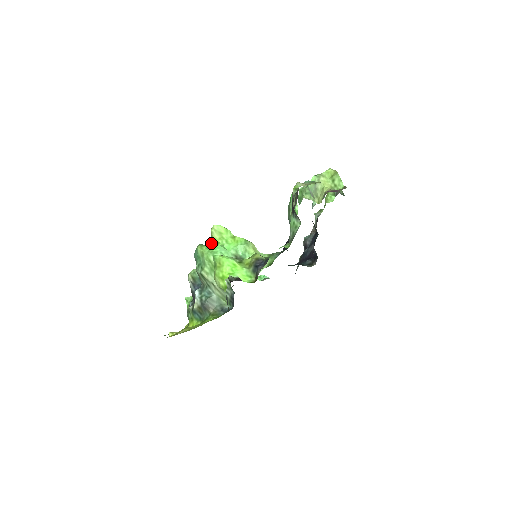
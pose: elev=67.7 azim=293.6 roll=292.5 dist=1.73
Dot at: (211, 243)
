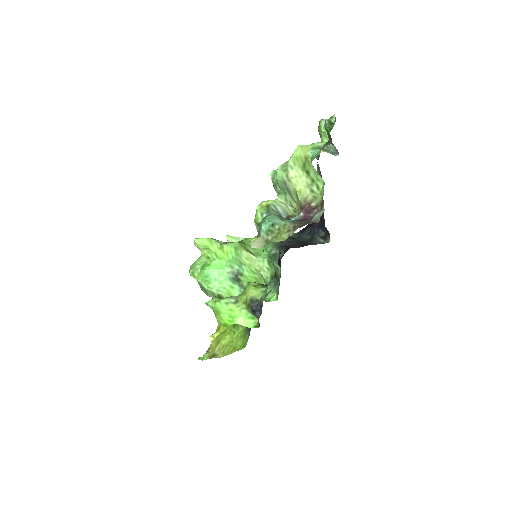
Dot at: (202, 259)
